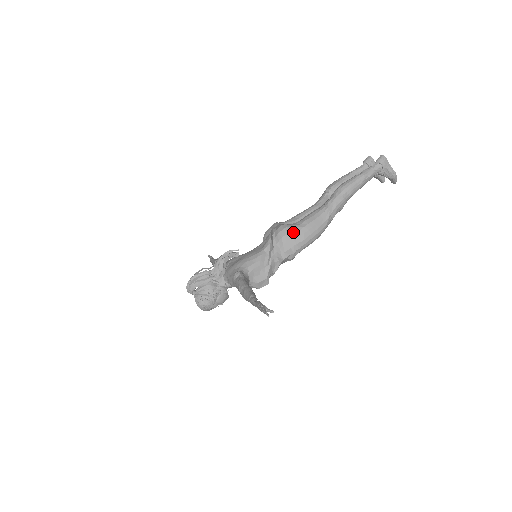
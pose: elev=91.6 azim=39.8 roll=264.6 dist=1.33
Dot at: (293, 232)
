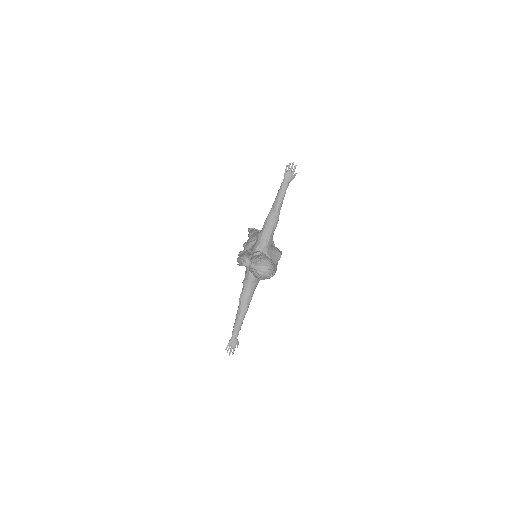
Dot at: occluded
